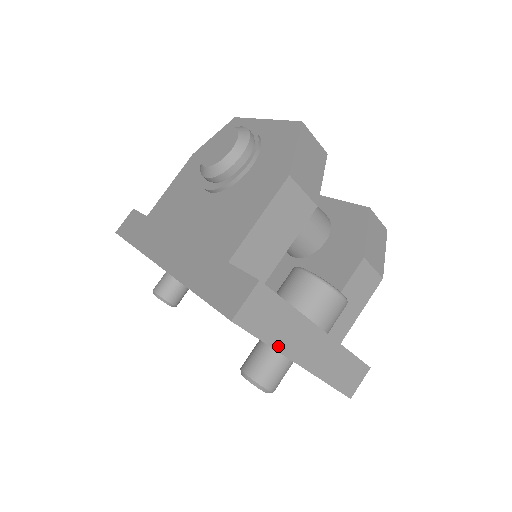
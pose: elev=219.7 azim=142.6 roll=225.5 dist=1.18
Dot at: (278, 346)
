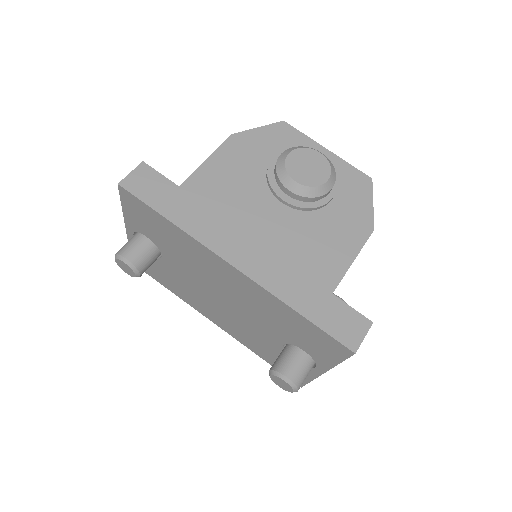
Dot at: occluded
